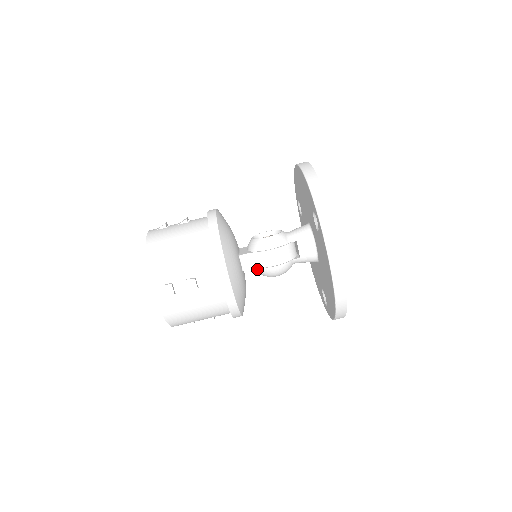
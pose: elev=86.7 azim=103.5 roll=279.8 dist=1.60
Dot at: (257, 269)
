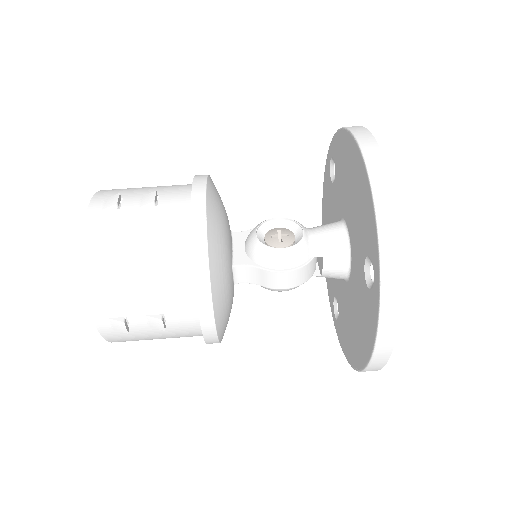
Dot at: occluded
